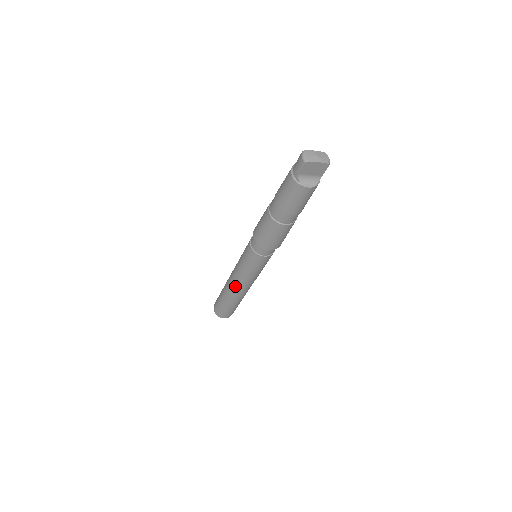
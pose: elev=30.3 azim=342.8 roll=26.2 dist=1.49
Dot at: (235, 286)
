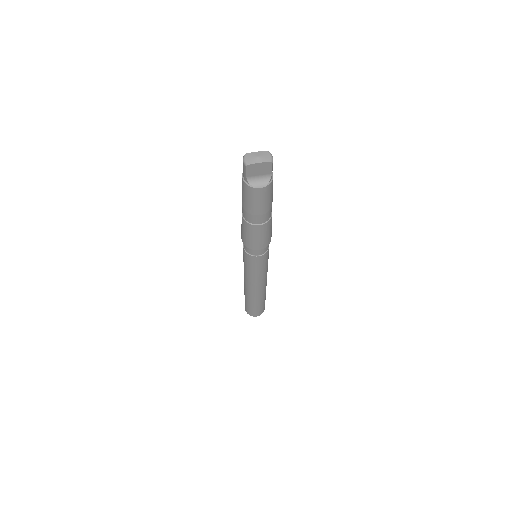
Dot at: (249, 286)
